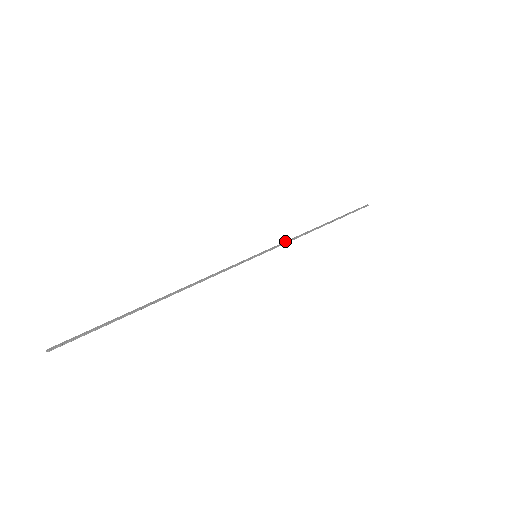
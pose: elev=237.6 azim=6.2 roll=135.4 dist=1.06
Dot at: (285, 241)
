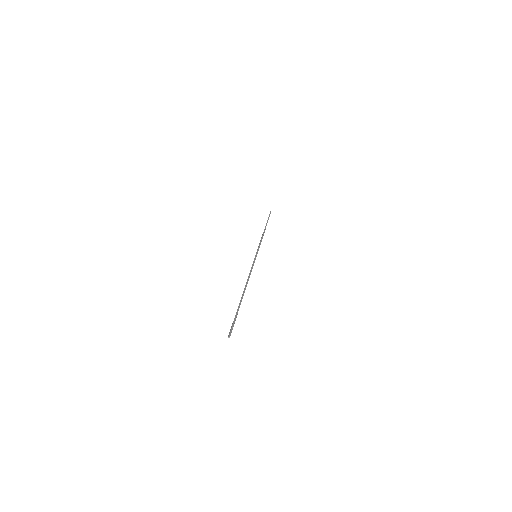
Dot at: (260, 243)
